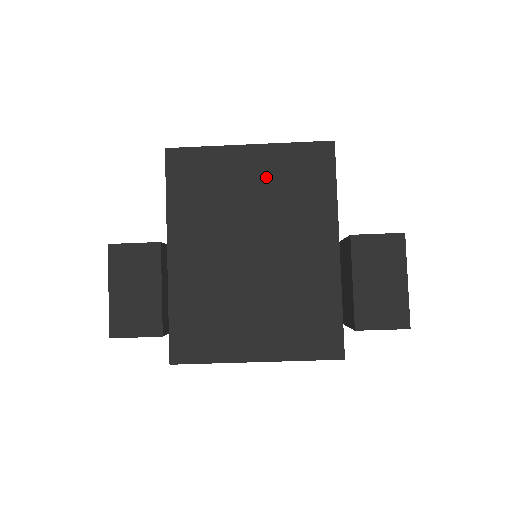
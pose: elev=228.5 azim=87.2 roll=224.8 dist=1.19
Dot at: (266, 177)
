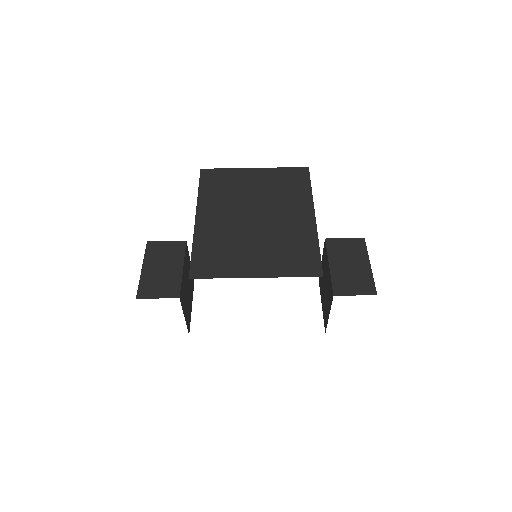
Dot at: (265, 182)
